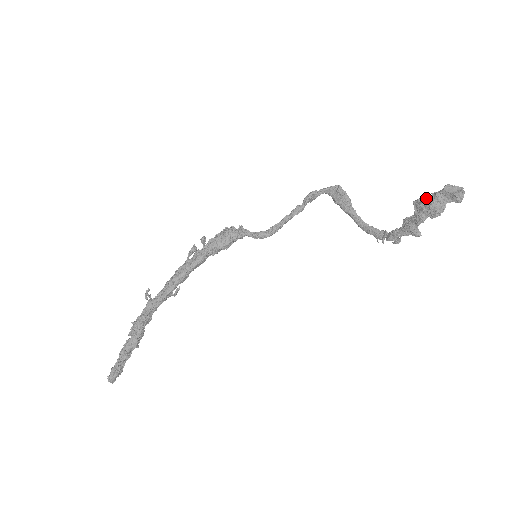
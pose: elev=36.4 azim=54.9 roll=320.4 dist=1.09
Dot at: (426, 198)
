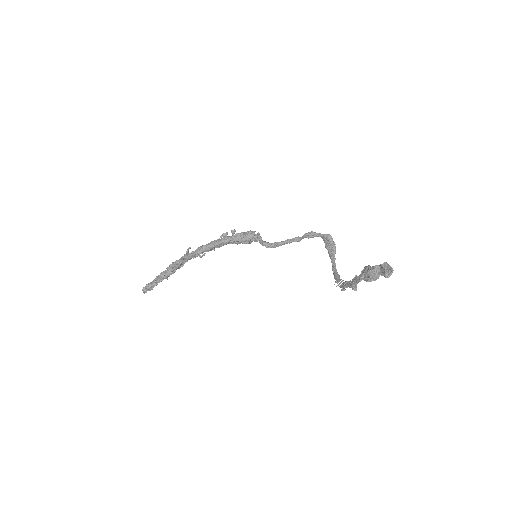
Dot at: (370, 266)
